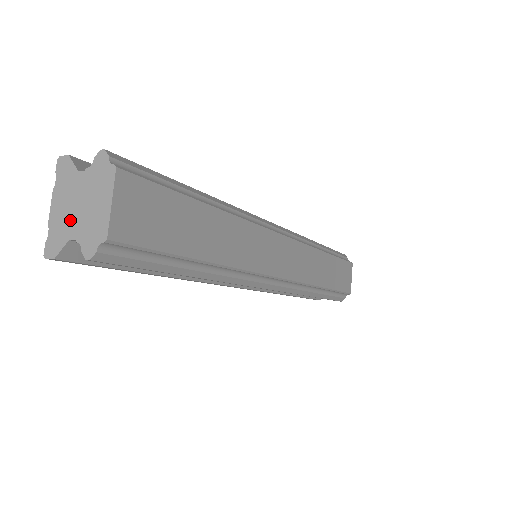
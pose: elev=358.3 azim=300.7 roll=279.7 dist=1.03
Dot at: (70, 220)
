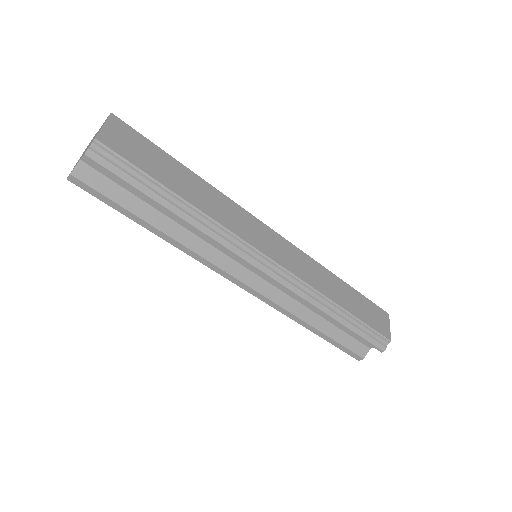
Dot at: (84, 152)
